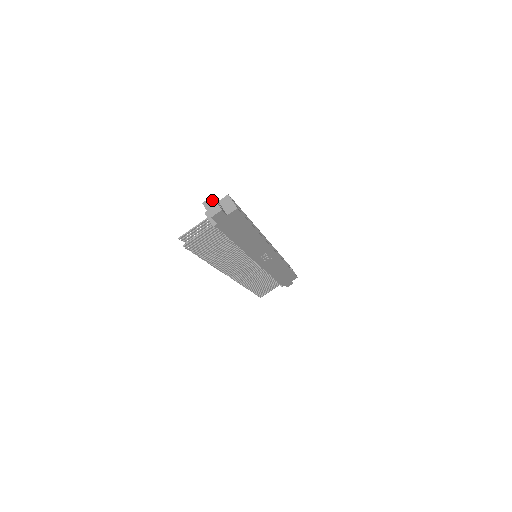
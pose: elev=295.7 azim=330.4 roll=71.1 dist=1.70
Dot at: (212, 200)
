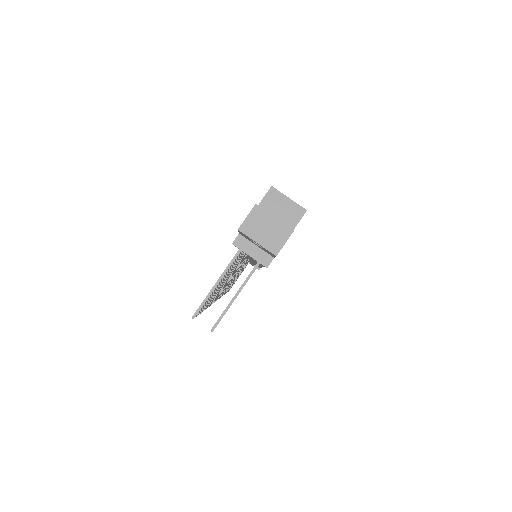
Dot at: (259, 215)
